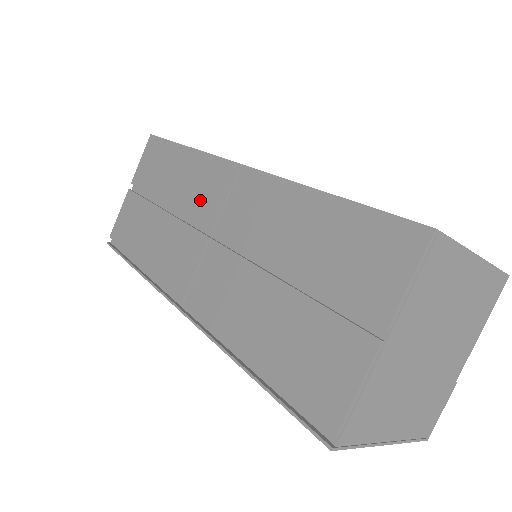
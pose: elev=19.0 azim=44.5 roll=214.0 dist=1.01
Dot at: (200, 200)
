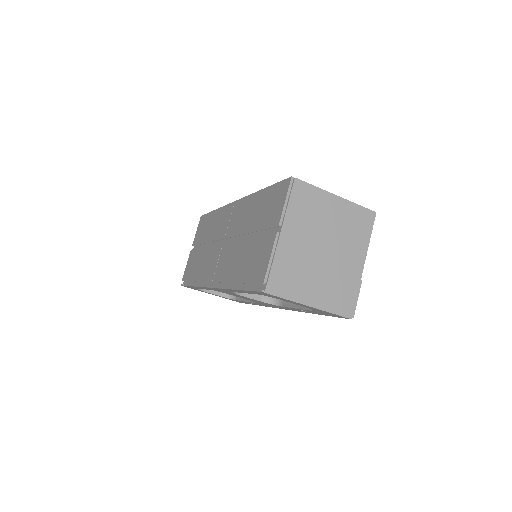
Dot at: (219, 230)
